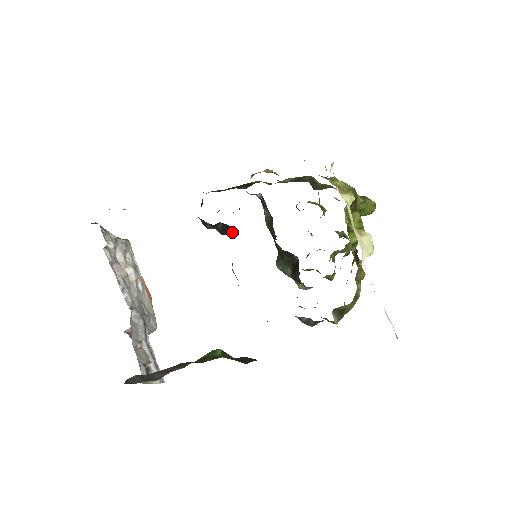
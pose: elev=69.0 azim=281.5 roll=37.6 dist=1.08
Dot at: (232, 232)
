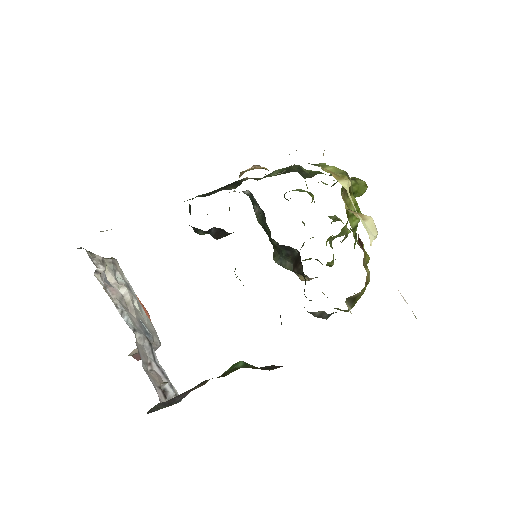
Dot at: (226, 235)
